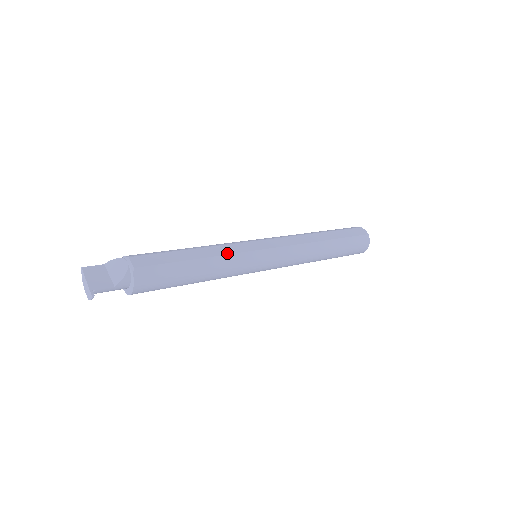
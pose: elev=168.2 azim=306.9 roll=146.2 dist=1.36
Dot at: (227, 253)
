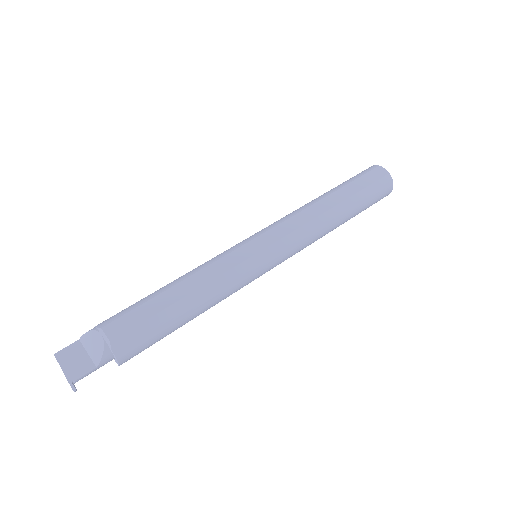
Dot at: (218, 274)
